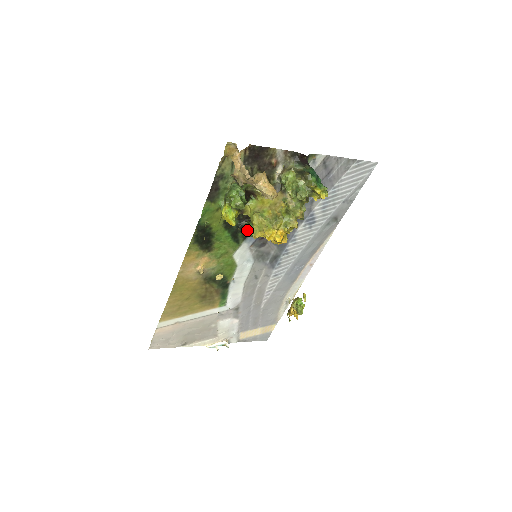
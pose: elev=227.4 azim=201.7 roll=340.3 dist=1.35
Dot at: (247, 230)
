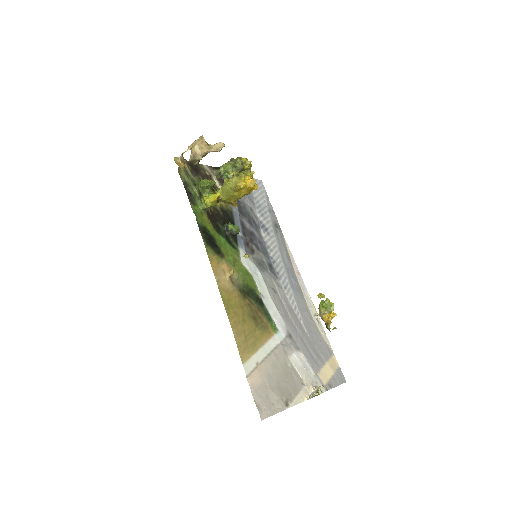
Dot at: (232, 225)
